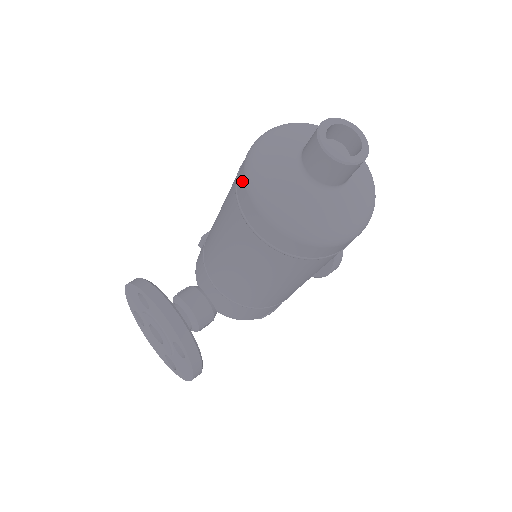
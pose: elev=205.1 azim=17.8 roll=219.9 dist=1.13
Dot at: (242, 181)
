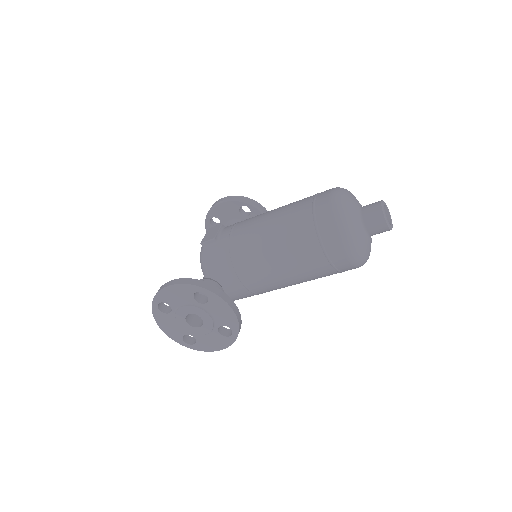
Dot at: (331, 229)
